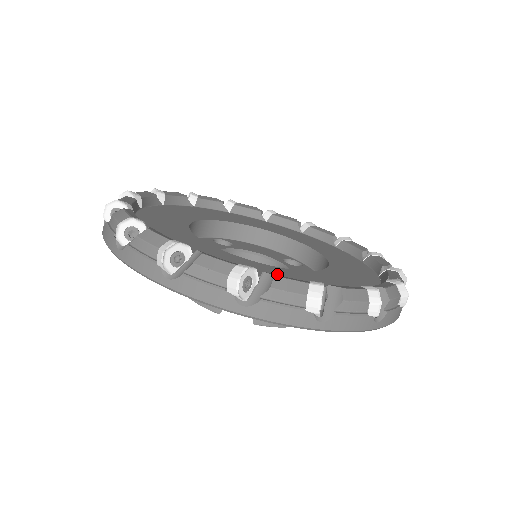
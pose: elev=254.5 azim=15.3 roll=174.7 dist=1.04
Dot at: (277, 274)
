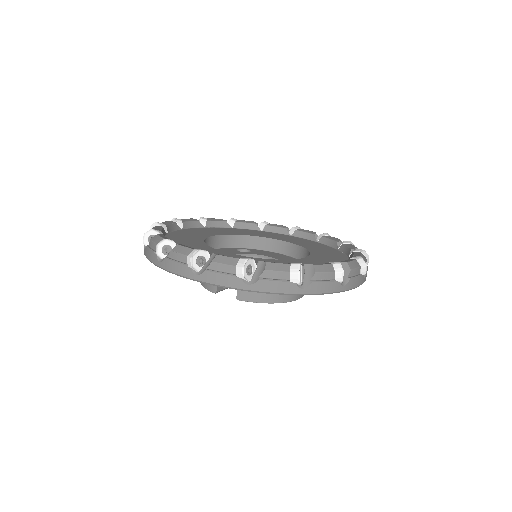
Dot at: occluded
